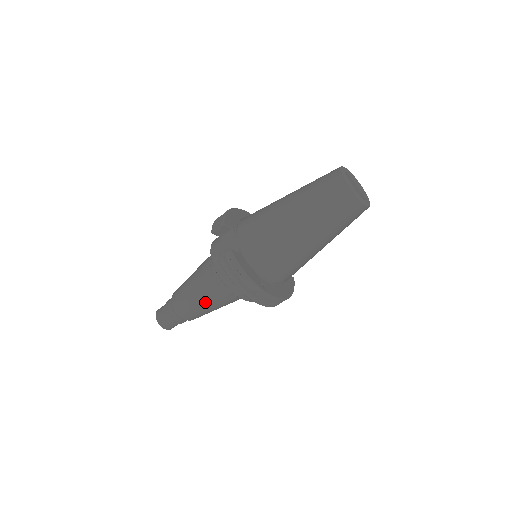
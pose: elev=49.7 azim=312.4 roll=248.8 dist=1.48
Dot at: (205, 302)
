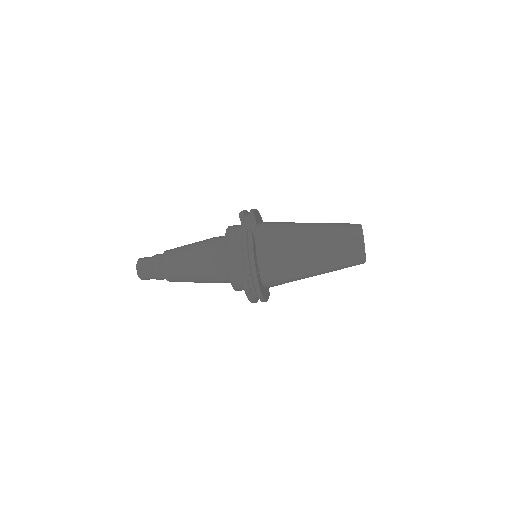
Dot at: (195, 267)
